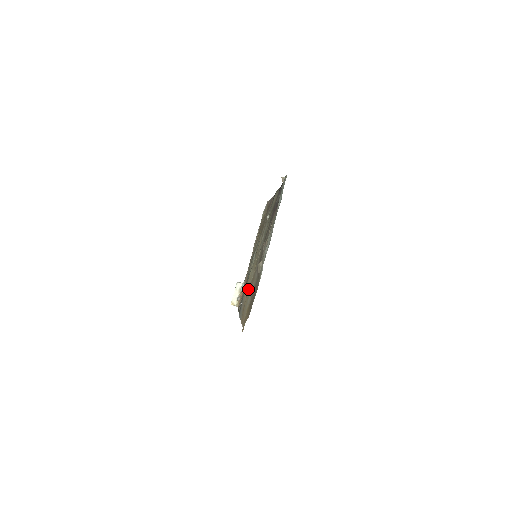
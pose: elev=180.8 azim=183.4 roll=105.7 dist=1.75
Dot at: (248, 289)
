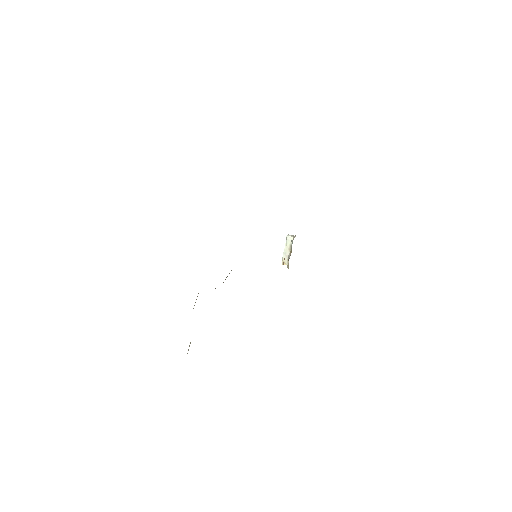
Dot at: occluded
